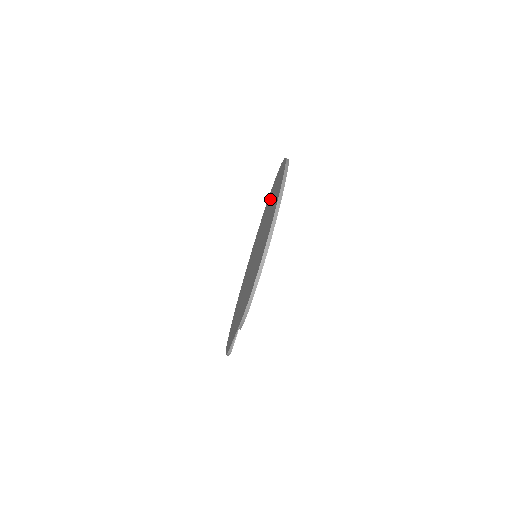
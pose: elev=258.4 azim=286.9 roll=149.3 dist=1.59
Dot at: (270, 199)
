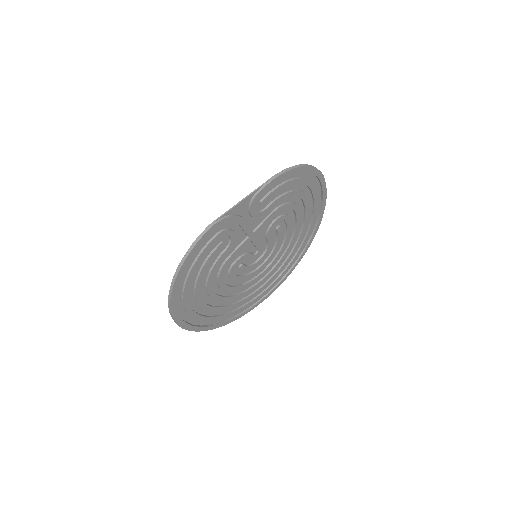
Dot at: occluded
